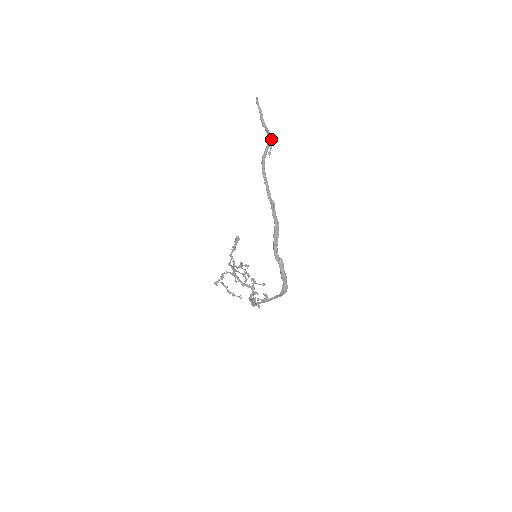
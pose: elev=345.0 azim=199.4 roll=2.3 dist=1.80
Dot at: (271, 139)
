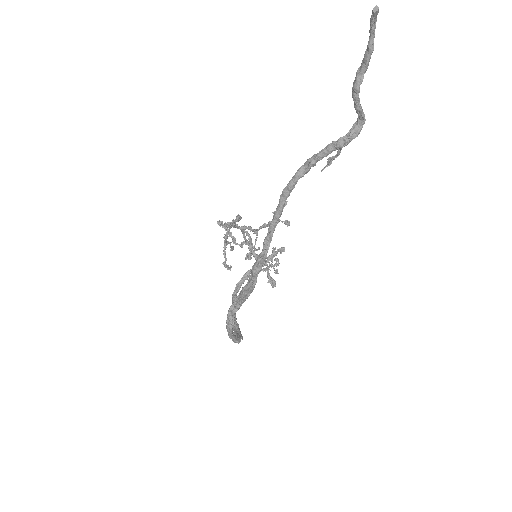
Dot at: (356, 133)
